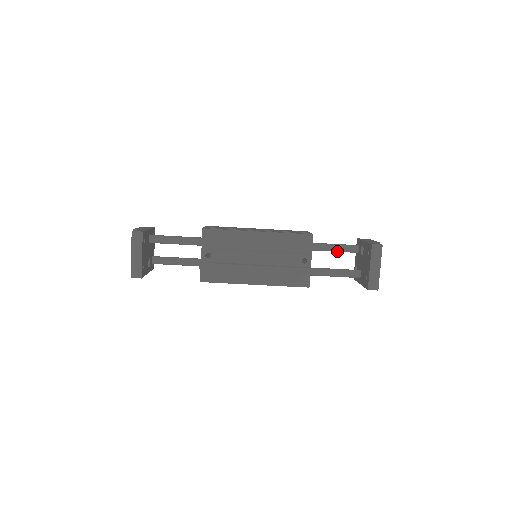
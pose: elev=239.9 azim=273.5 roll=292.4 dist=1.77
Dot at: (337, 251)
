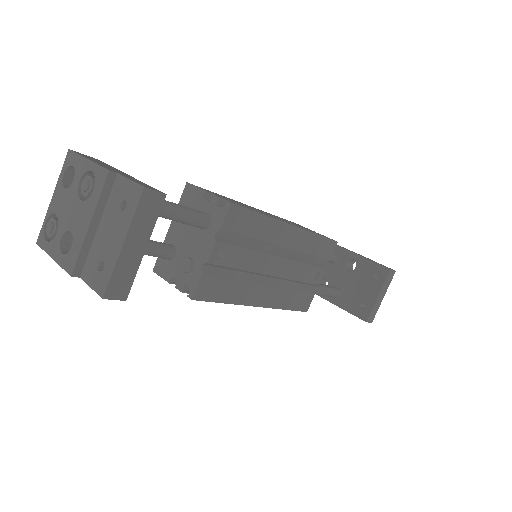
Dot at: occluded
